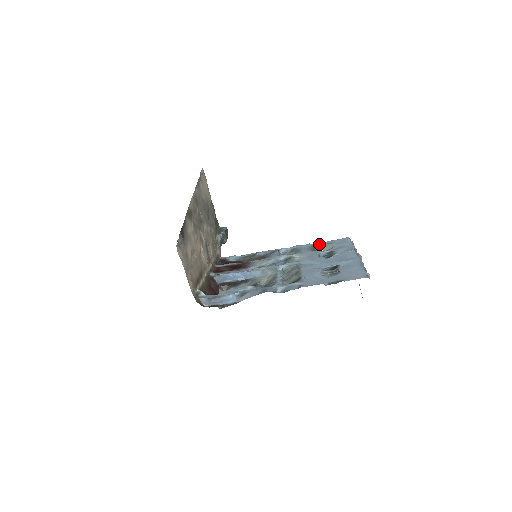
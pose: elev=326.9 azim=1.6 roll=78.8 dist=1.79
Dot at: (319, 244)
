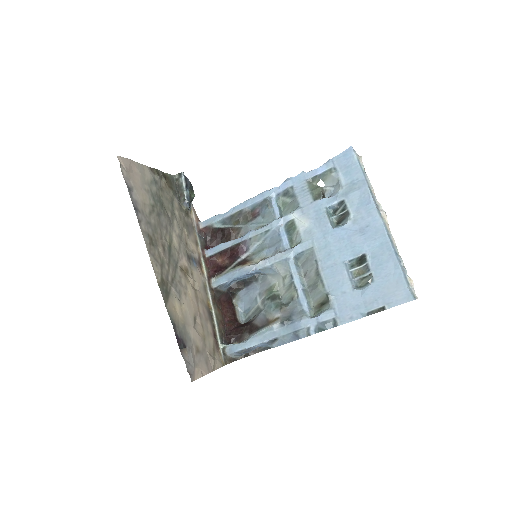
Dot at: (317, 175)
